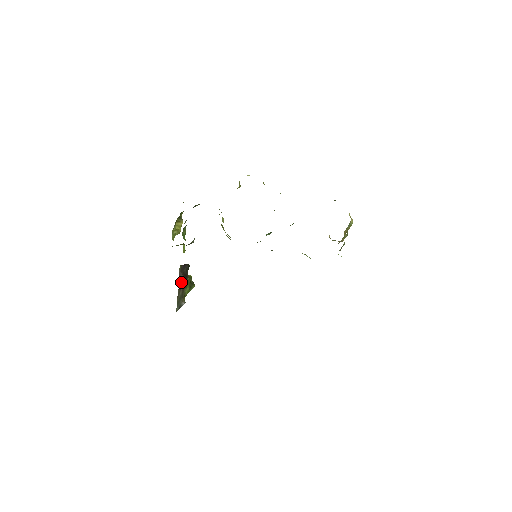
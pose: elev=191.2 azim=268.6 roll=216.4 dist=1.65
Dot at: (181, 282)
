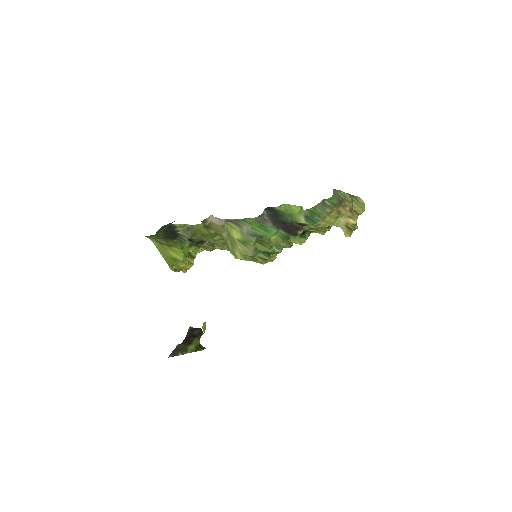
Dot at: (186, 339)
